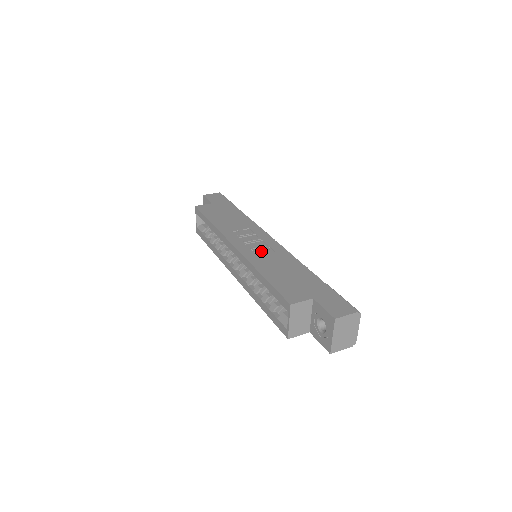
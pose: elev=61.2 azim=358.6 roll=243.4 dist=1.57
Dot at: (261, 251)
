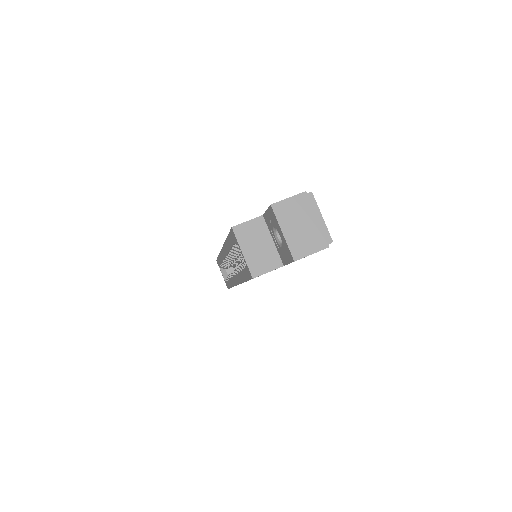
Dot at: occluded
